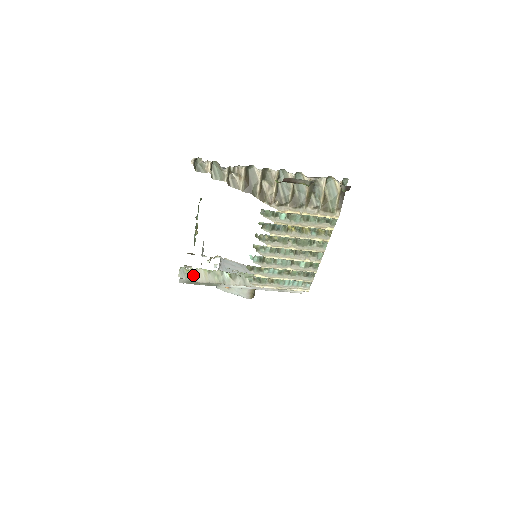
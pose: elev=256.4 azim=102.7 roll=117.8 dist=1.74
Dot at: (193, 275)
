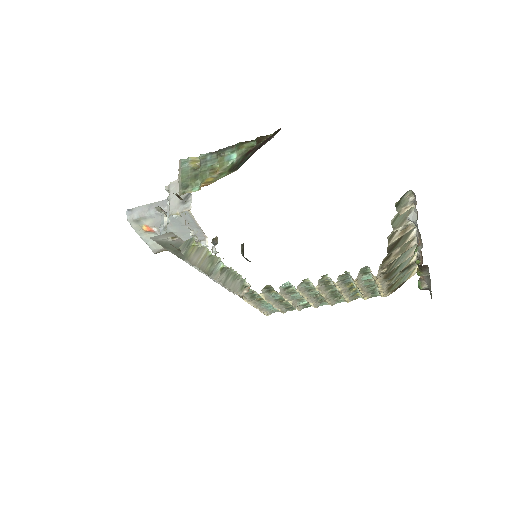
Dot at: (194, 252)
